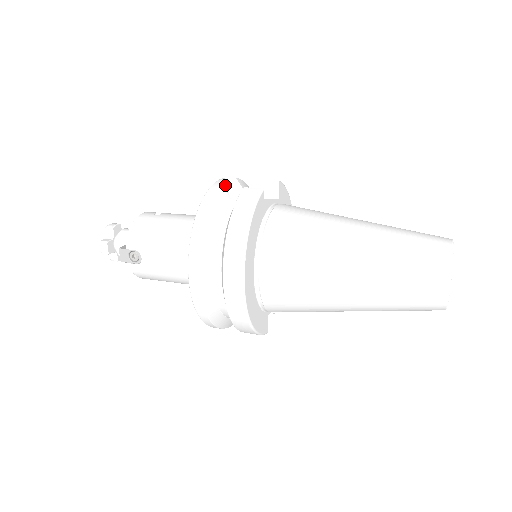
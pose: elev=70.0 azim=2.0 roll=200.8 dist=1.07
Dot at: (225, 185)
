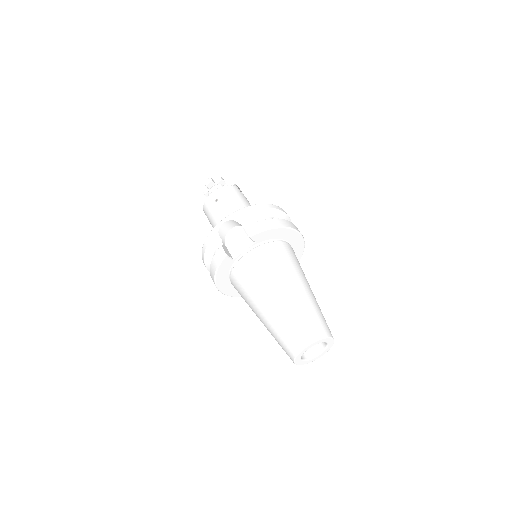
Dot at: (225, 224)
